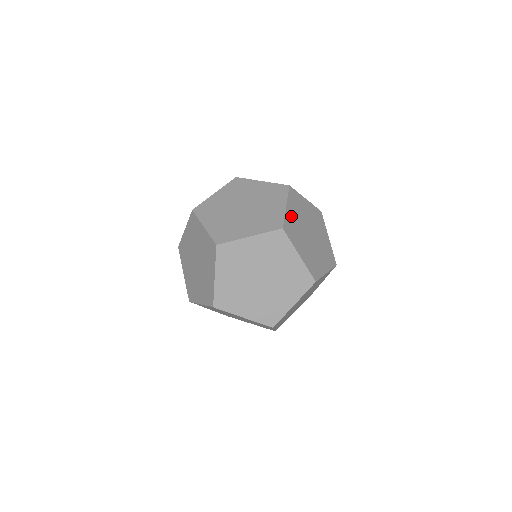
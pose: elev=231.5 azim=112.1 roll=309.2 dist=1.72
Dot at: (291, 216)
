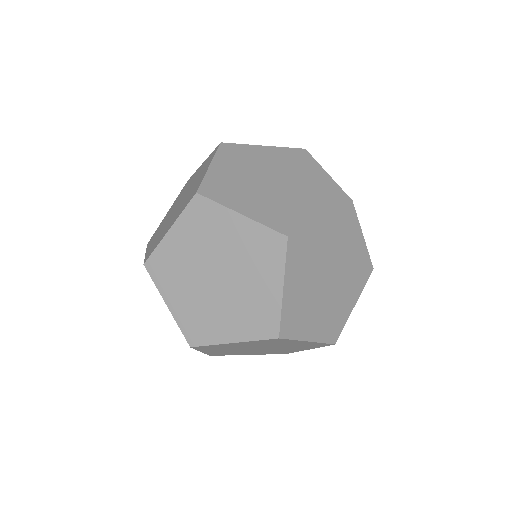
Dot at: occluded
